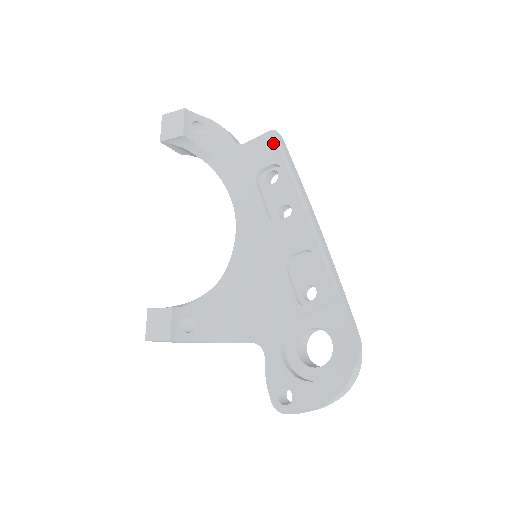
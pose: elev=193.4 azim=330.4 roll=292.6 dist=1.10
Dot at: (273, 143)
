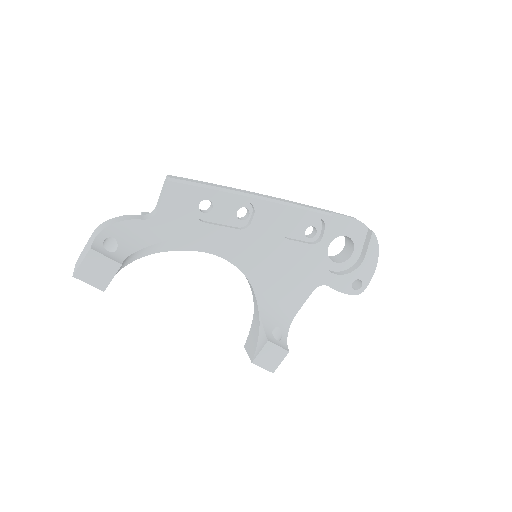
Dot at: (183, 187)
